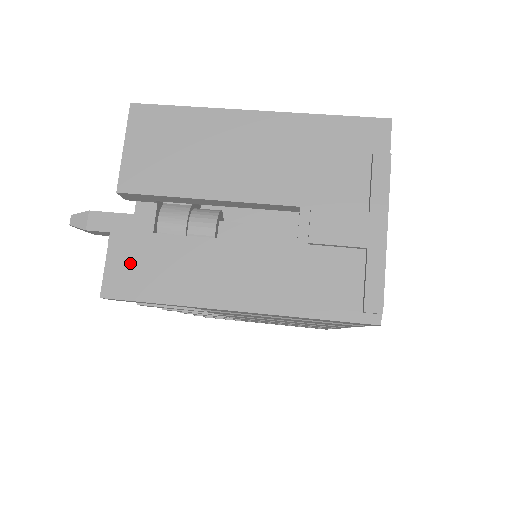
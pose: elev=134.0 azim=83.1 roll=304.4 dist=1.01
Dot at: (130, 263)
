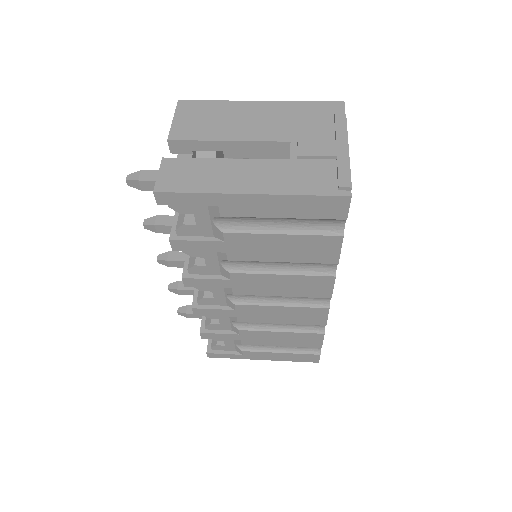
Dot at: (175, 173)
